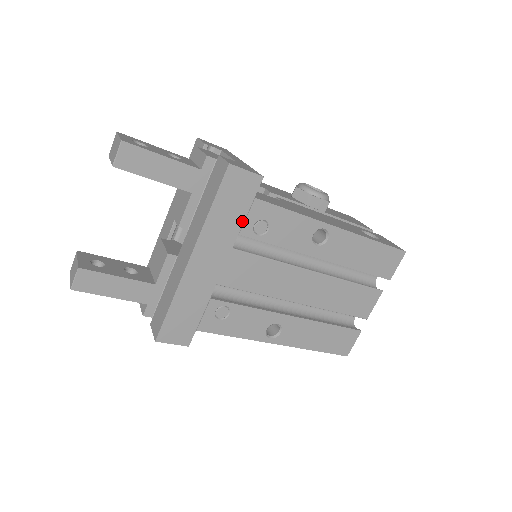
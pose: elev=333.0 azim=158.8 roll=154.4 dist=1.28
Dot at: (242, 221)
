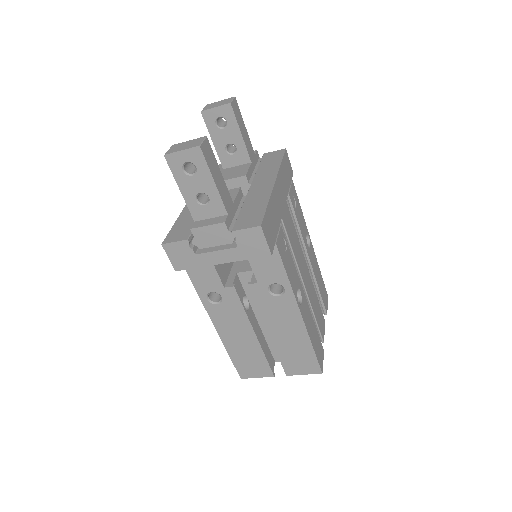
Dot at: (289, 188)
